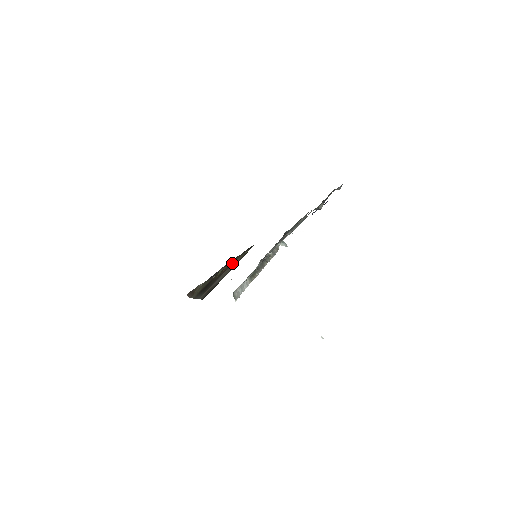
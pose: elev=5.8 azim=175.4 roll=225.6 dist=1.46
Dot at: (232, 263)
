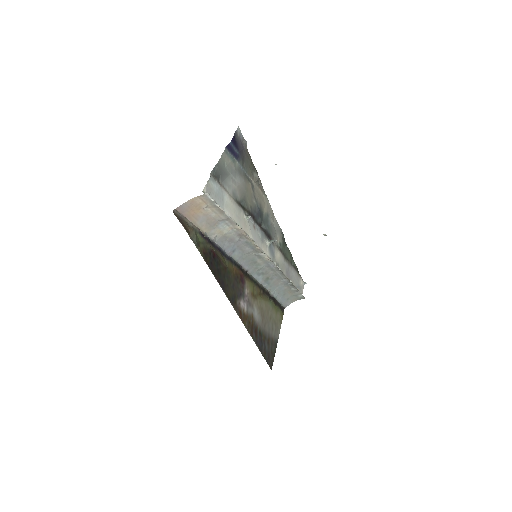
Dot at: (250, 286)
